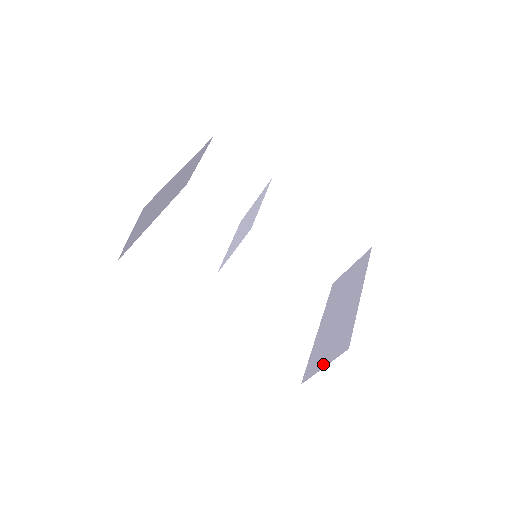
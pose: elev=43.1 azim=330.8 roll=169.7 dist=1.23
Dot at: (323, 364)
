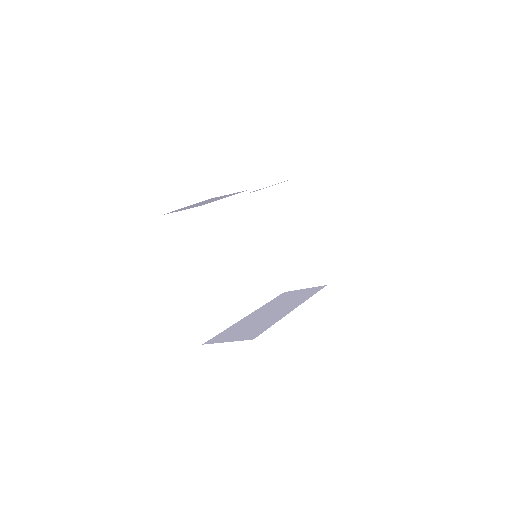
Dot at: (303, 286)
